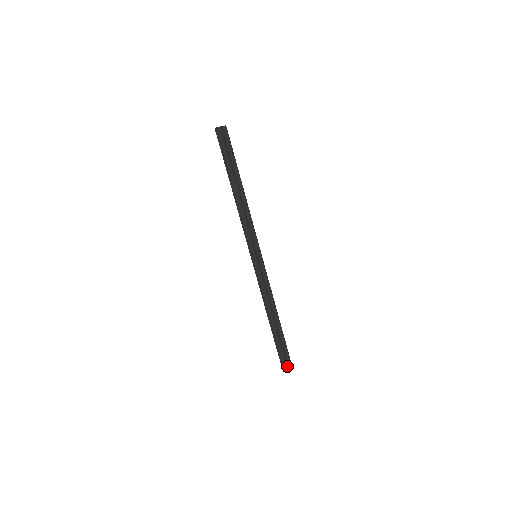
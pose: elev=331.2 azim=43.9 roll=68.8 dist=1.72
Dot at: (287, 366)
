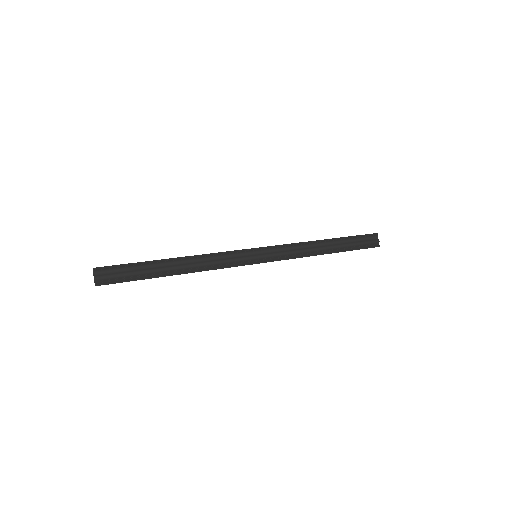
Dot at: (375, 240)
